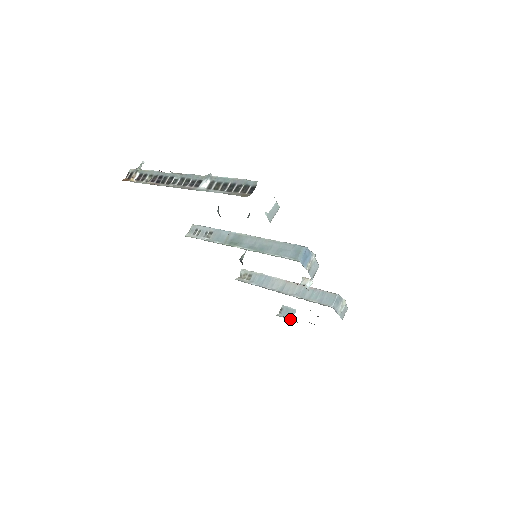
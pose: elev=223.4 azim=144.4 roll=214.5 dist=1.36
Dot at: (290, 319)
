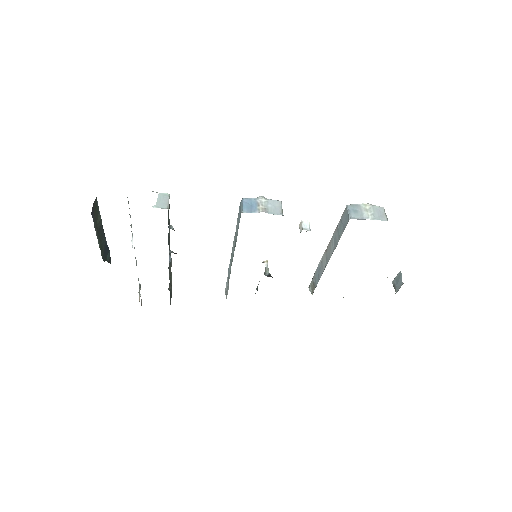
Dot at: (402, 284)
